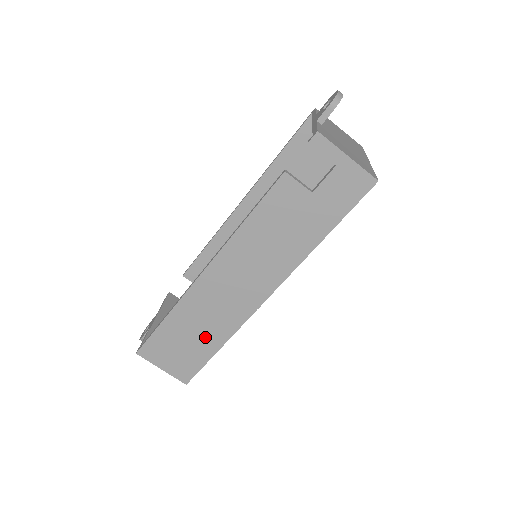
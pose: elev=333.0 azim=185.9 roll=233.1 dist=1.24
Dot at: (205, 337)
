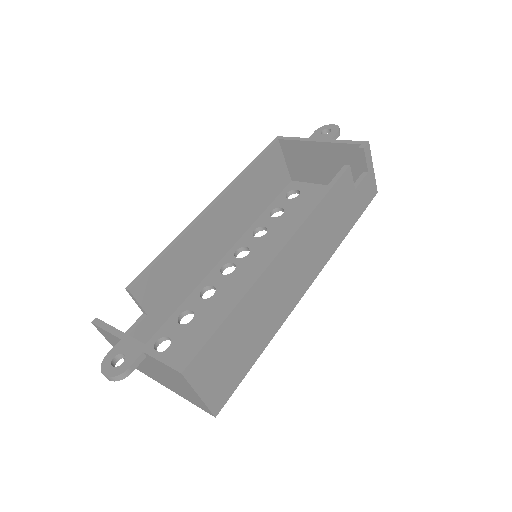
Dot at: (256, 337)
